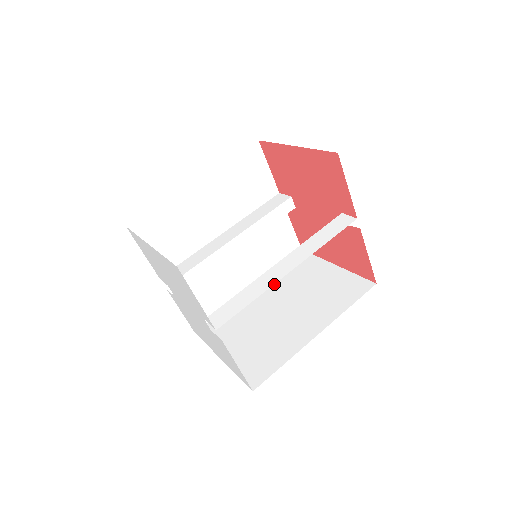
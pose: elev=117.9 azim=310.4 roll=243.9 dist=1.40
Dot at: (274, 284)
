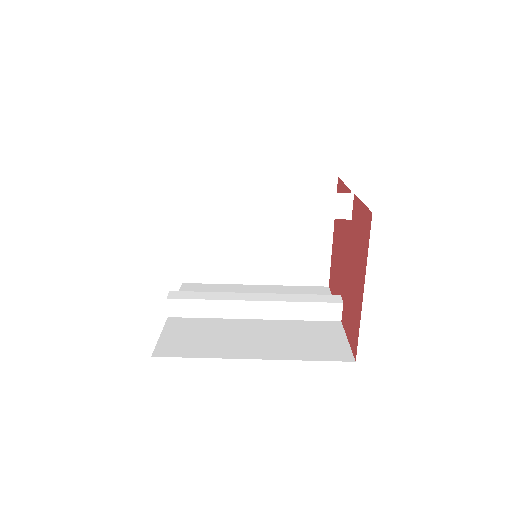
Dot at: occluded
